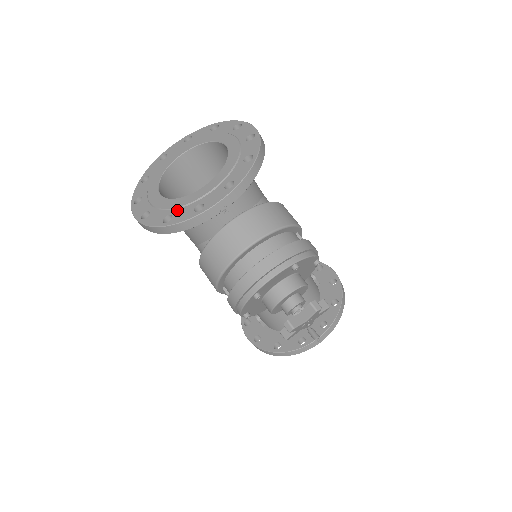
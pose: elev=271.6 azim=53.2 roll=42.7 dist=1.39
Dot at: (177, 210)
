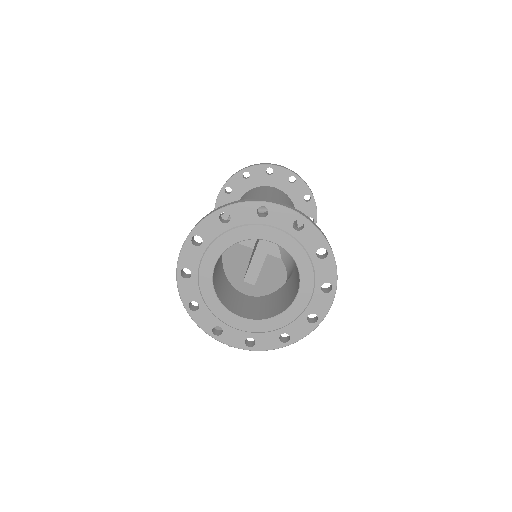
Dot at: (206, 309)
